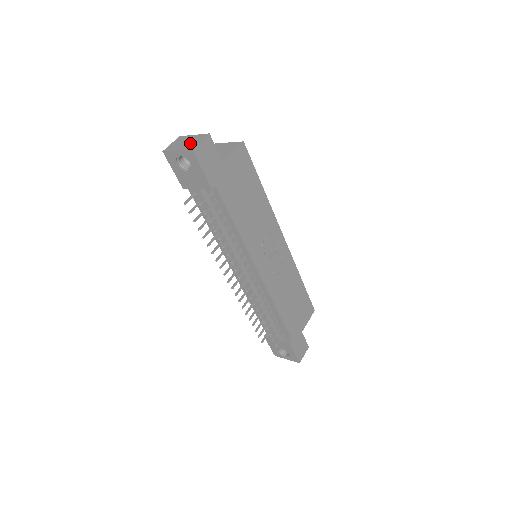
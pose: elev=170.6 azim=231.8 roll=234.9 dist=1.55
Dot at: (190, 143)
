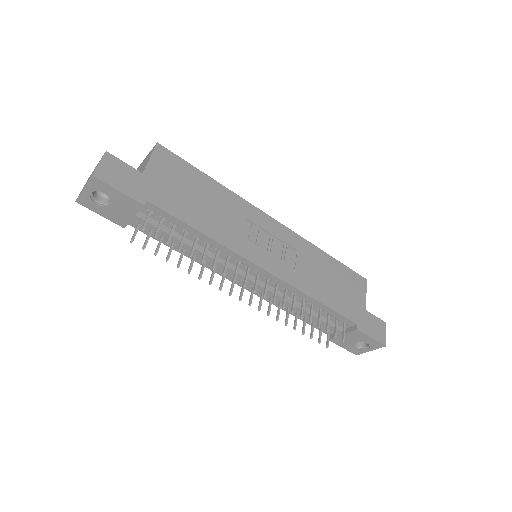
Dot at: (92, 173)
